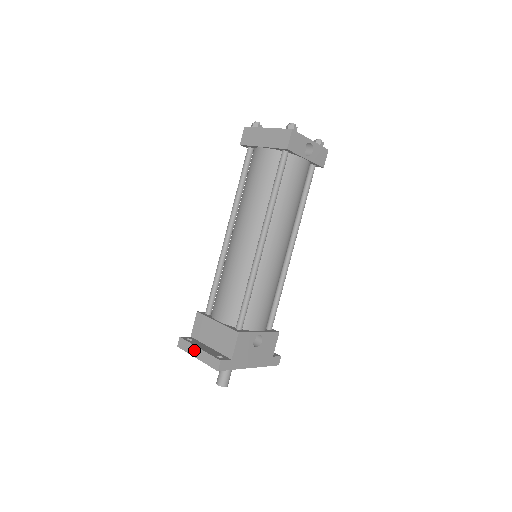
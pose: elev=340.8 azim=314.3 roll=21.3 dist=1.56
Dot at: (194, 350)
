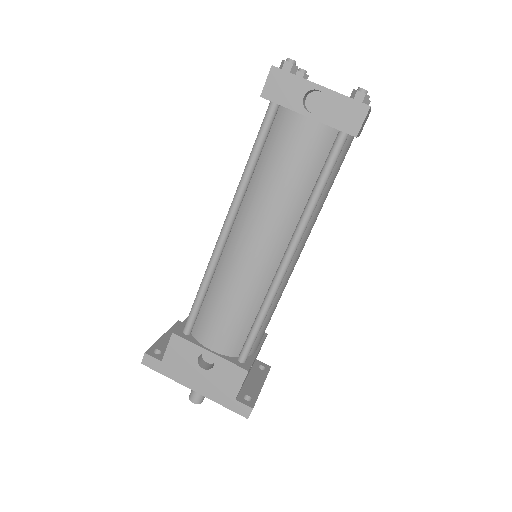
Dot at: occluded
